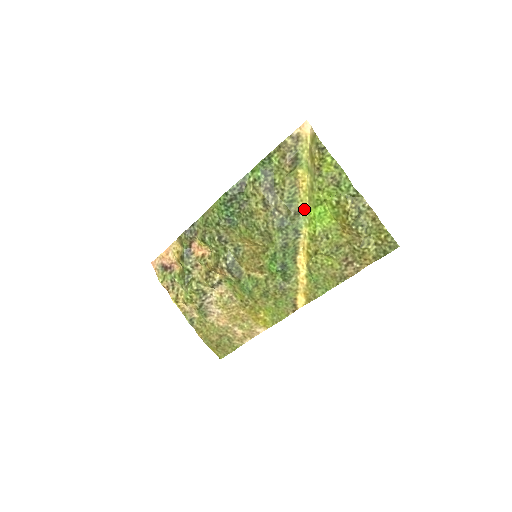
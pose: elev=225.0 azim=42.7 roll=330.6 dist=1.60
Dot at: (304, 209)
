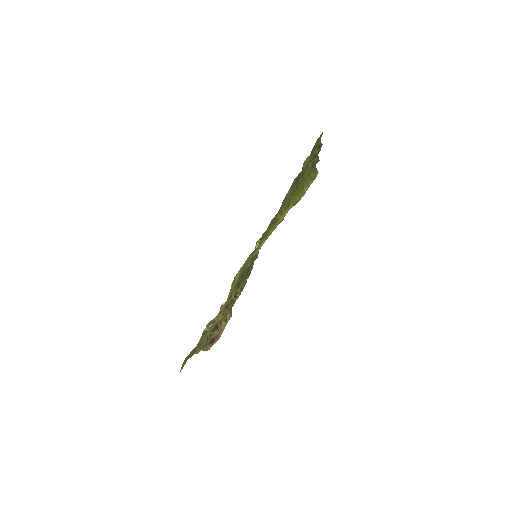
Dot at: (296, 202)
